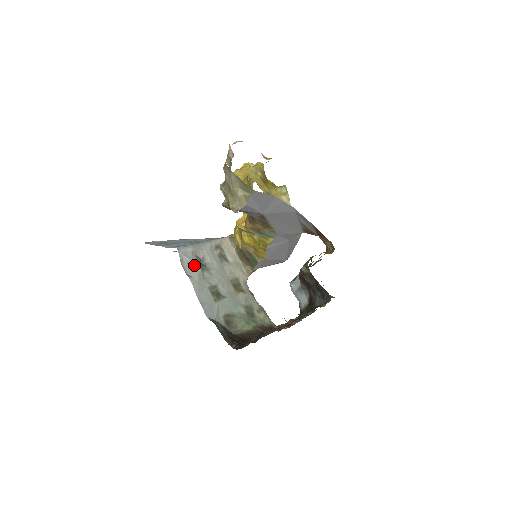
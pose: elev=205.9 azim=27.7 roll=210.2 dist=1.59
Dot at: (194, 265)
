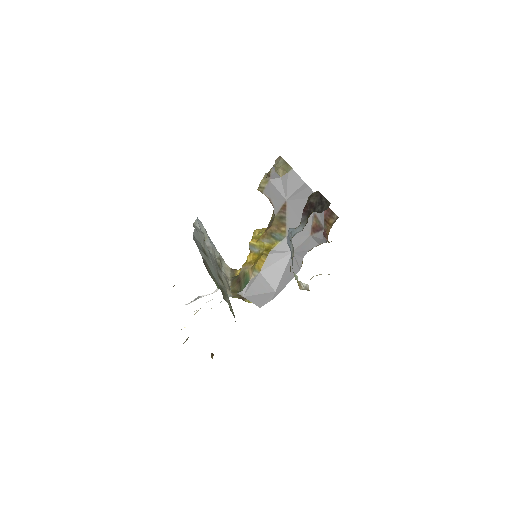
Dot at: (202, 232)
